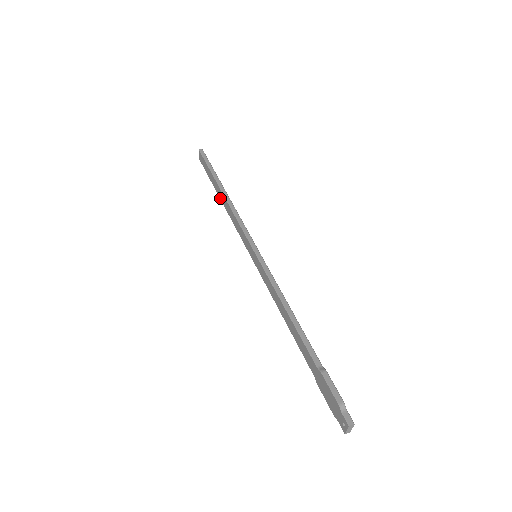
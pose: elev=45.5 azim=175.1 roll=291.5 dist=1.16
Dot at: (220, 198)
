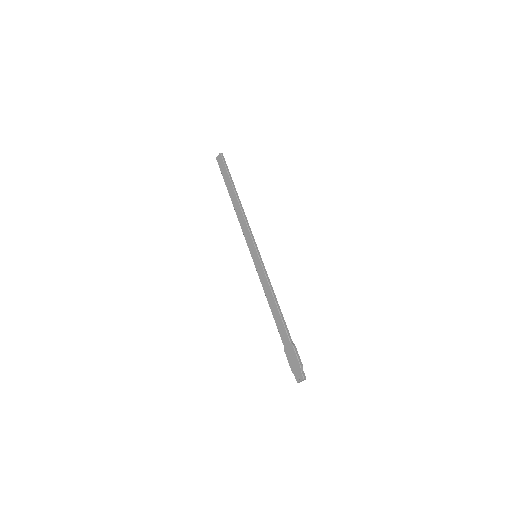
Dot at: (232, 200)
